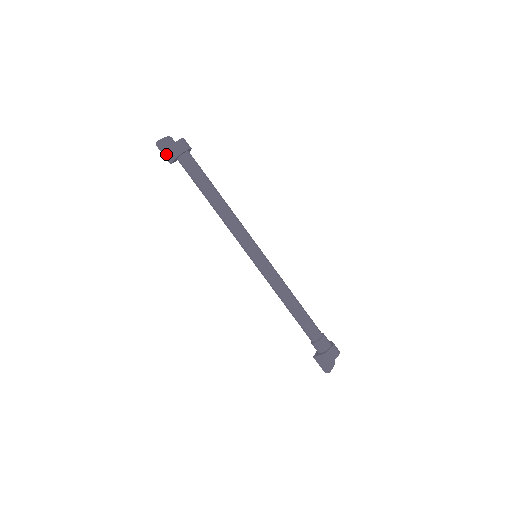
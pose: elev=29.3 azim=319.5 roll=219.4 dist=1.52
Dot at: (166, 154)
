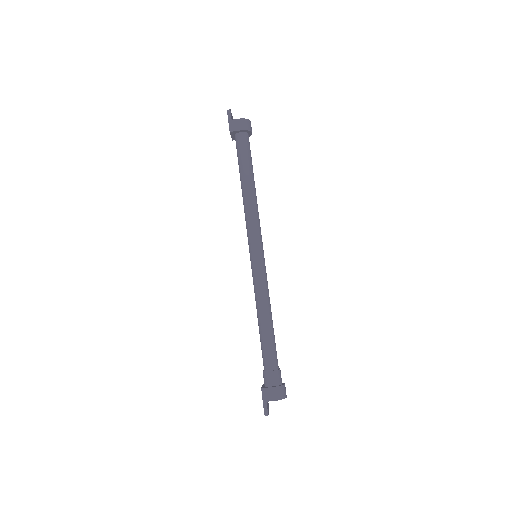
Dot at: (232, 122)
